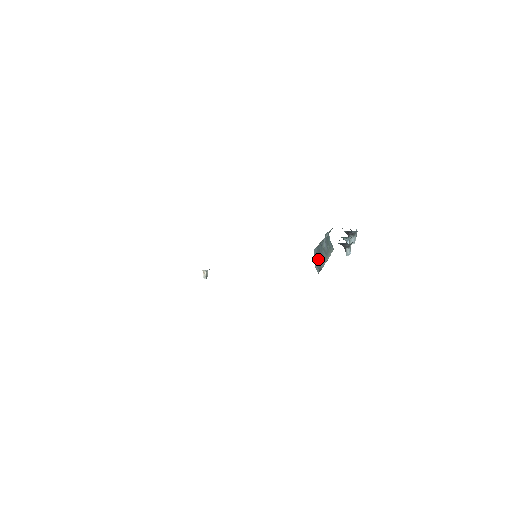
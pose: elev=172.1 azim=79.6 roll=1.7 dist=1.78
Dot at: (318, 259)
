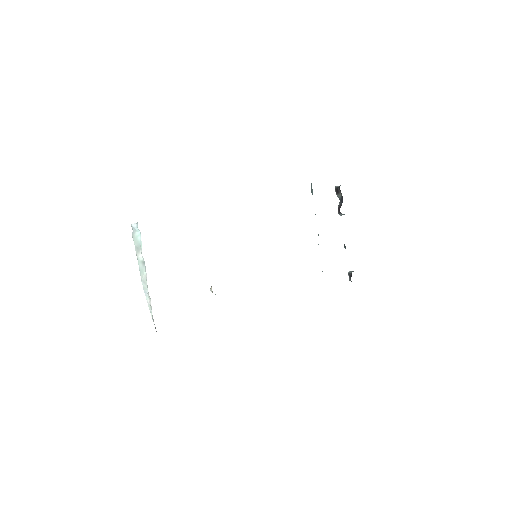
Dot at: occluded
